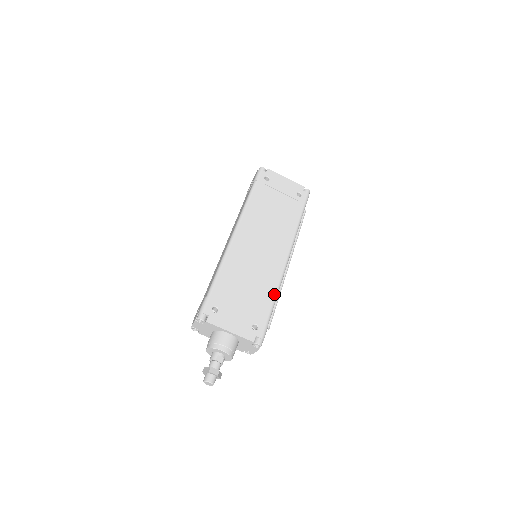
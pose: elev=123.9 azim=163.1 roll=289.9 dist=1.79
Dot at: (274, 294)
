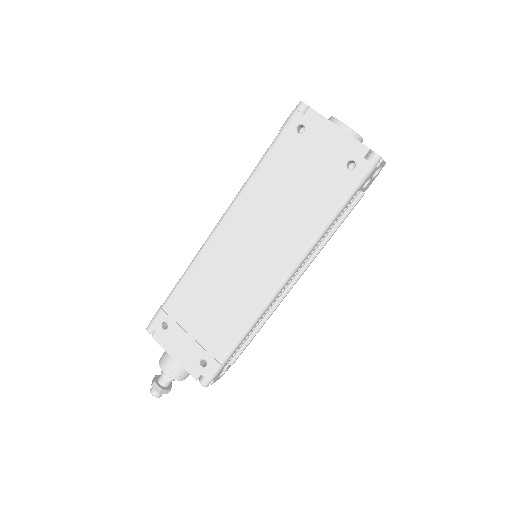
Dot at: (242, 329)
